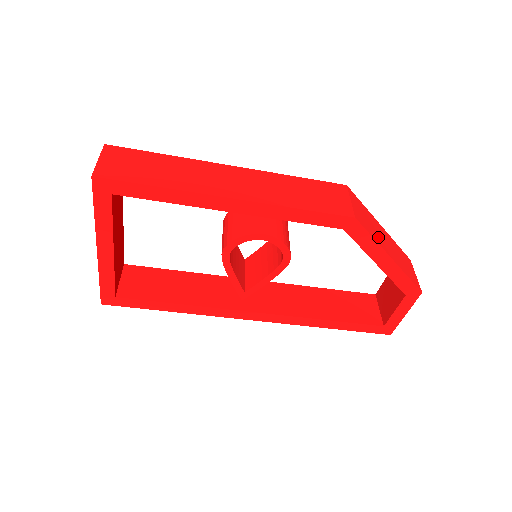
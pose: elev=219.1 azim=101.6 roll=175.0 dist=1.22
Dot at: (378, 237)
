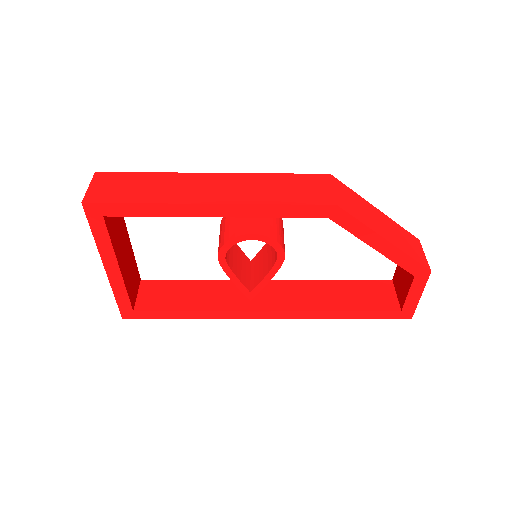
Dot at: (370, 221)
